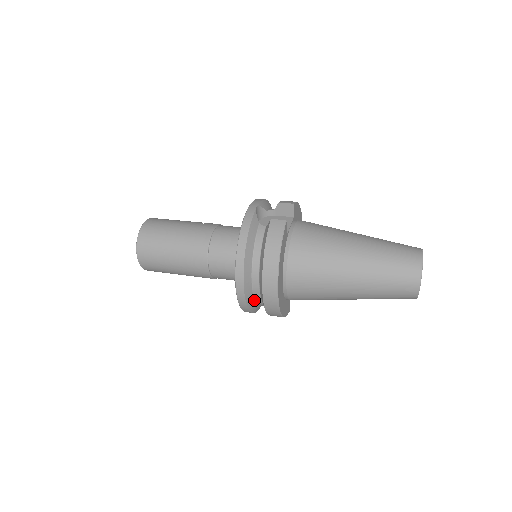
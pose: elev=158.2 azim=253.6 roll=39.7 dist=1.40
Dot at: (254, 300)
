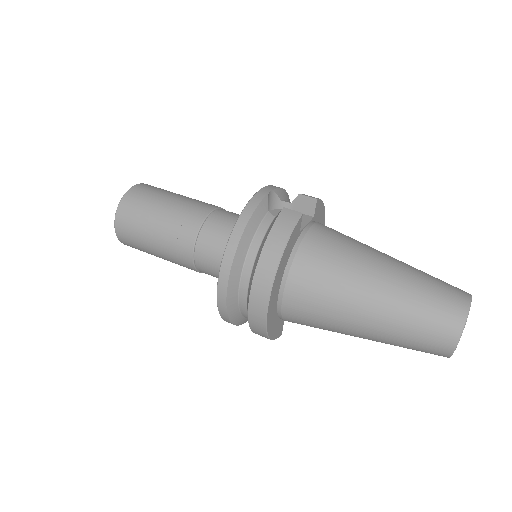
Dot at: (238, 307)
